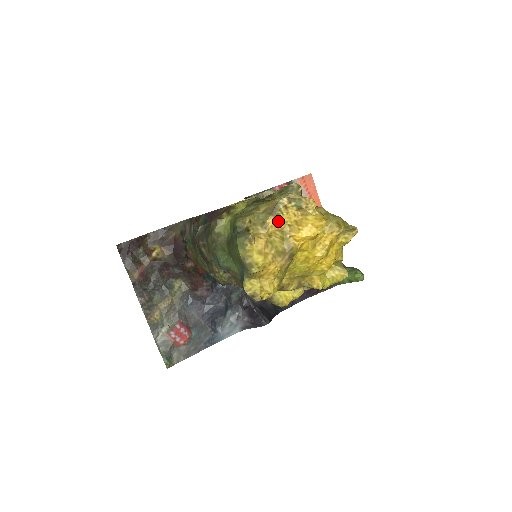
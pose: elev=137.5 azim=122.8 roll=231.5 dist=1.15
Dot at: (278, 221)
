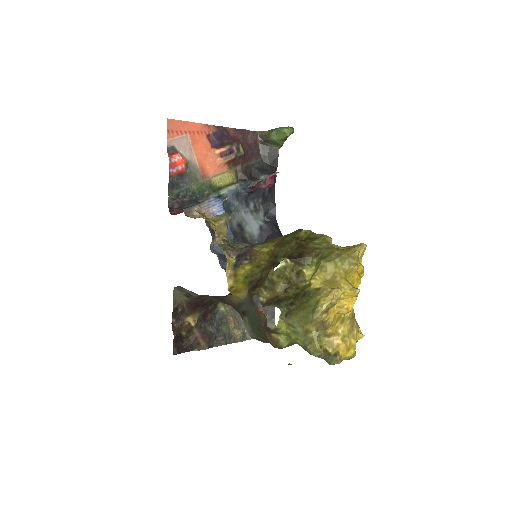
Dot at: (332, 323)
